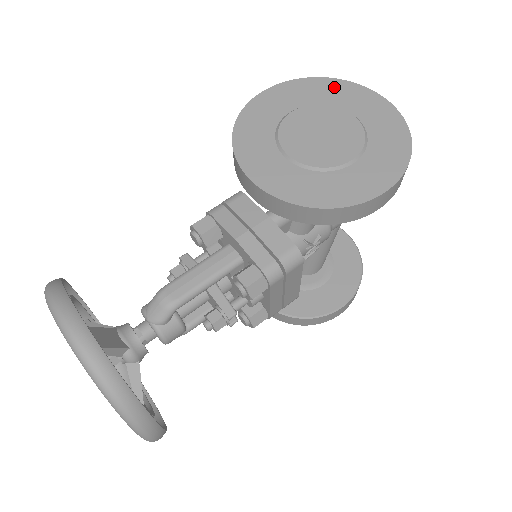
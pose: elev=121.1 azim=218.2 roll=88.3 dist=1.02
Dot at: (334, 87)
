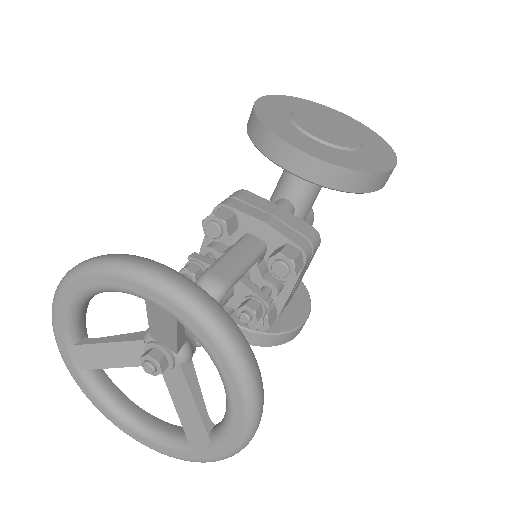
Dot at: (310, 104)
